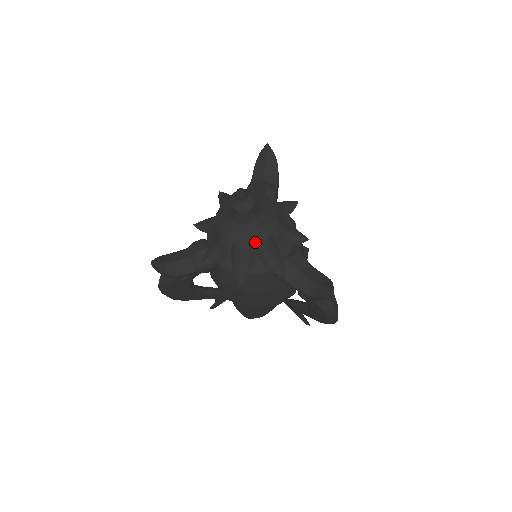
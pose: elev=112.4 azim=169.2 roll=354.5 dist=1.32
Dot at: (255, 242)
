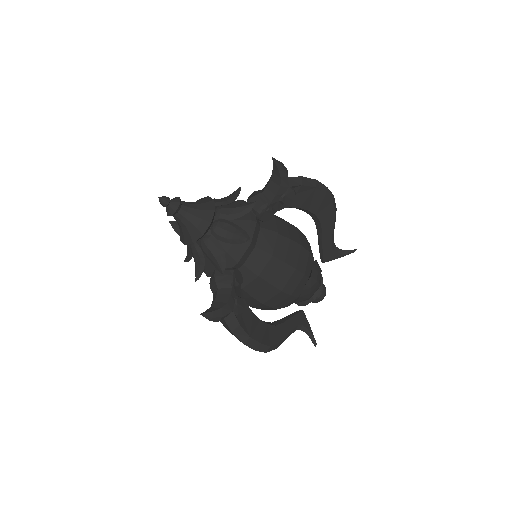
Dot at: (213, 211)
